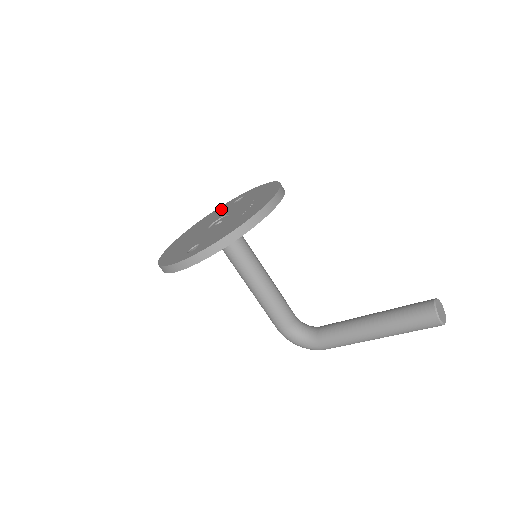
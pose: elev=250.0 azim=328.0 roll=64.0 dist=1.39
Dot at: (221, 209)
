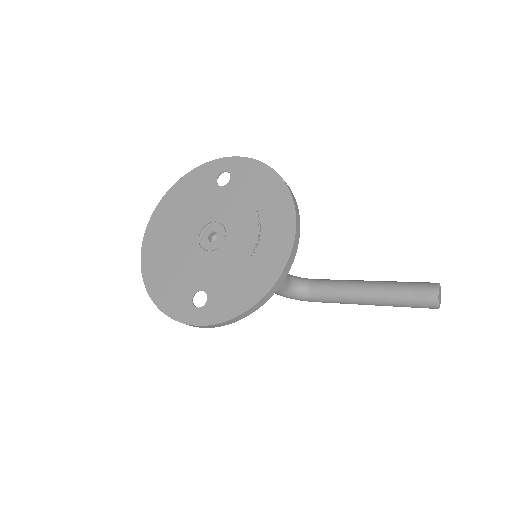
Dot at: (198, 186)
